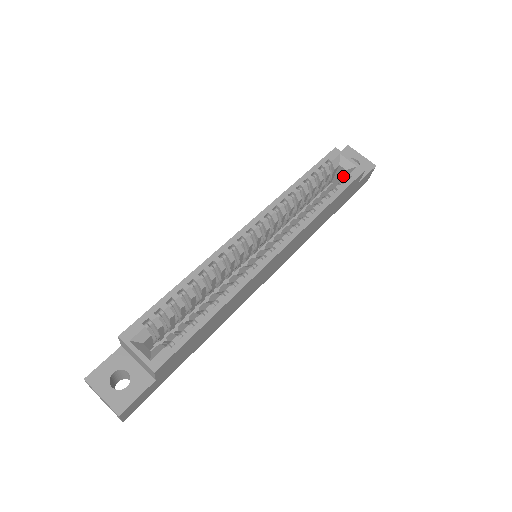
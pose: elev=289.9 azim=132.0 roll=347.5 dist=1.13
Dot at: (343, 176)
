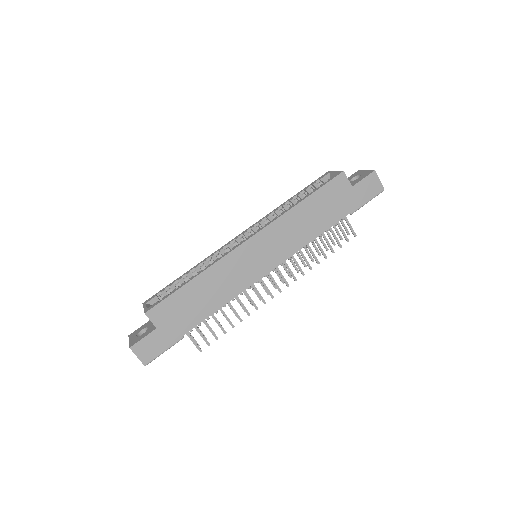
Dot at: occluded
